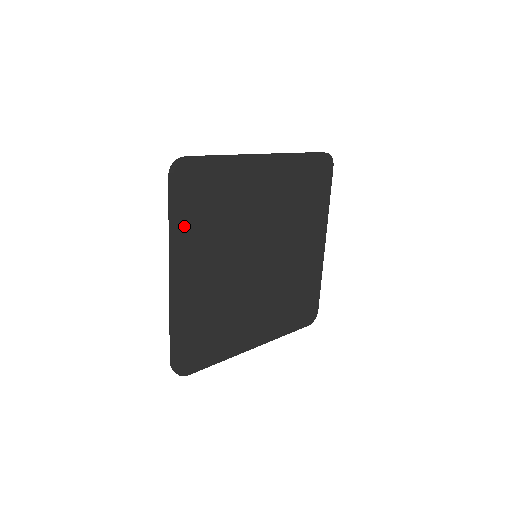
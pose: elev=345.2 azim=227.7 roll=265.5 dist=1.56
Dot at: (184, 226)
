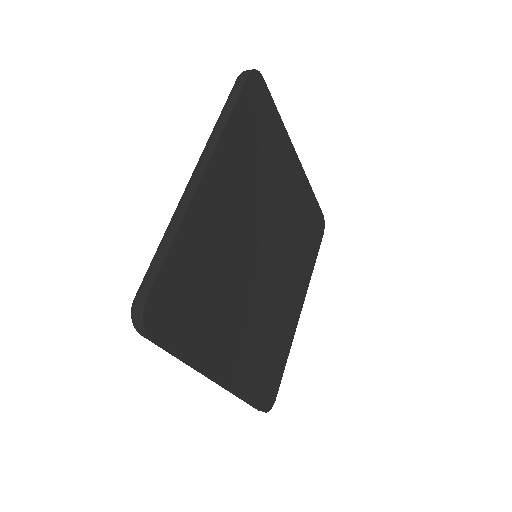
Dot at: (235, 130)
